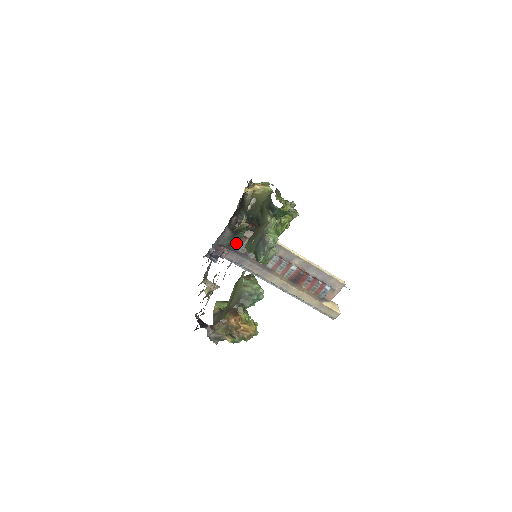
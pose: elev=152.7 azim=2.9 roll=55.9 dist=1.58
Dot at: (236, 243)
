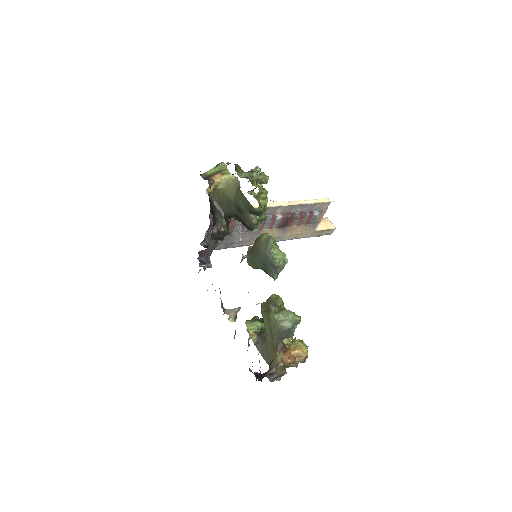
Dot at: occluded
